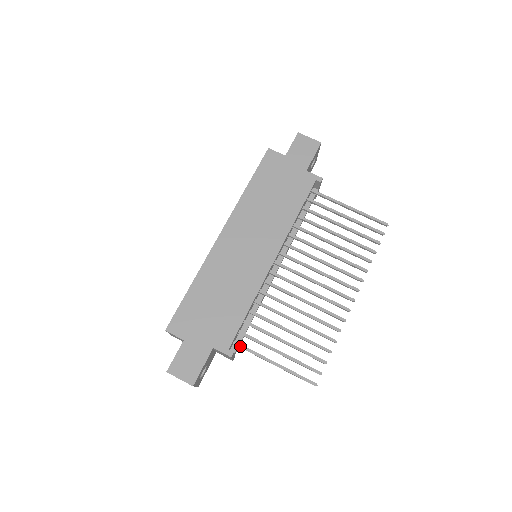
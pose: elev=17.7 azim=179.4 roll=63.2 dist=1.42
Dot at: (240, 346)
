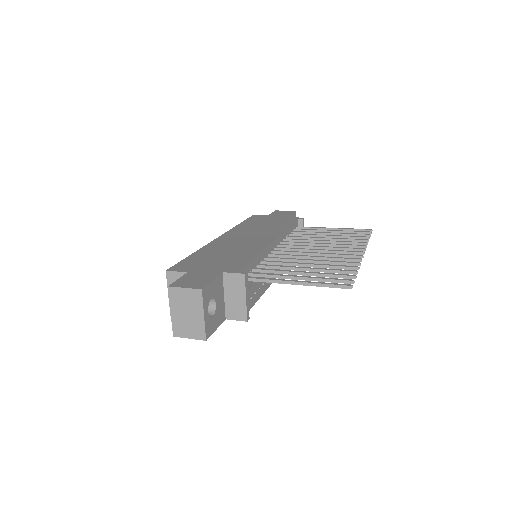
Dot at: (253, 278)
